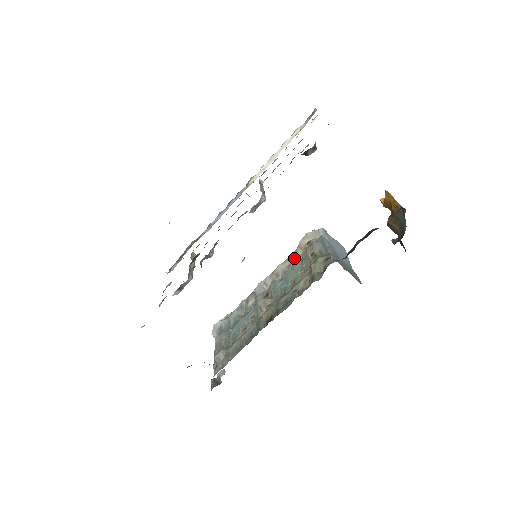
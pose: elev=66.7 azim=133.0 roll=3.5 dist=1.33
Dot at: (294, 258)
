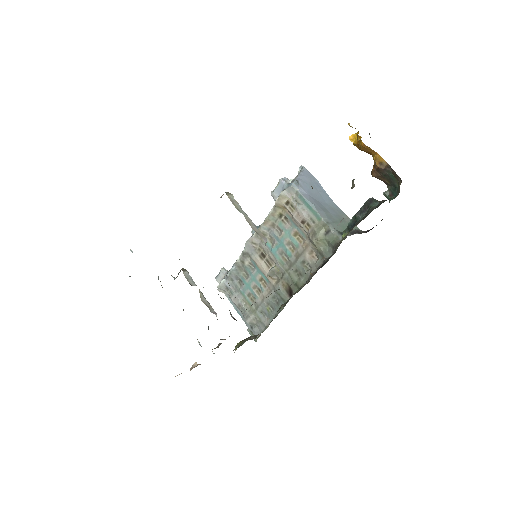
Dot at: (275, 217)
